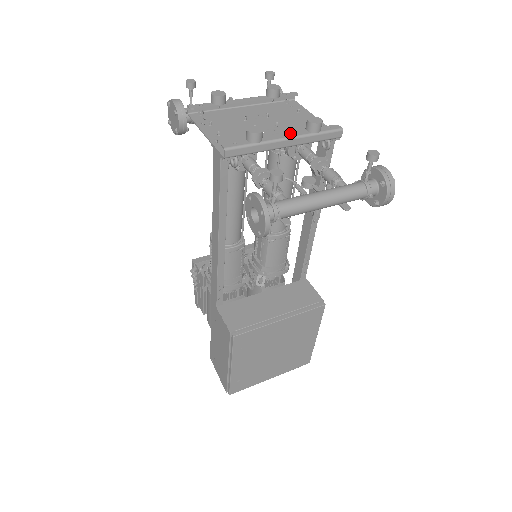
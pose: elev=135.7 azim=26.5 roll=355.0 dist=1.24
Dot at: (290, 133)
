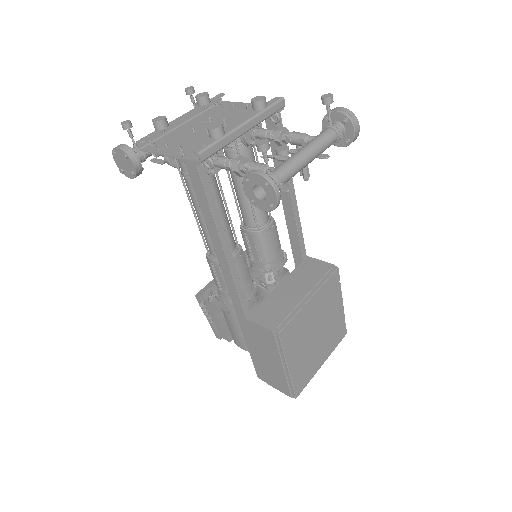
Dot at: (243, 119)
